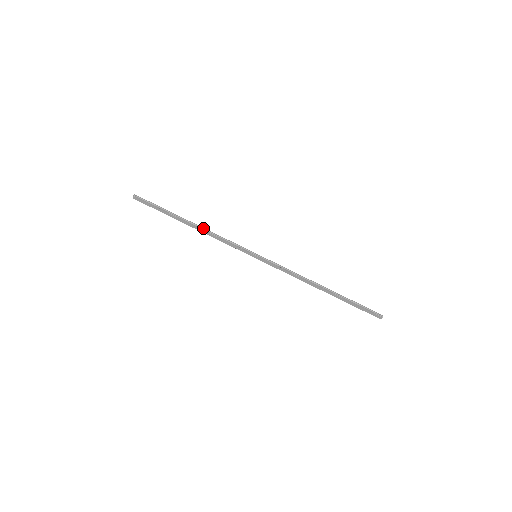
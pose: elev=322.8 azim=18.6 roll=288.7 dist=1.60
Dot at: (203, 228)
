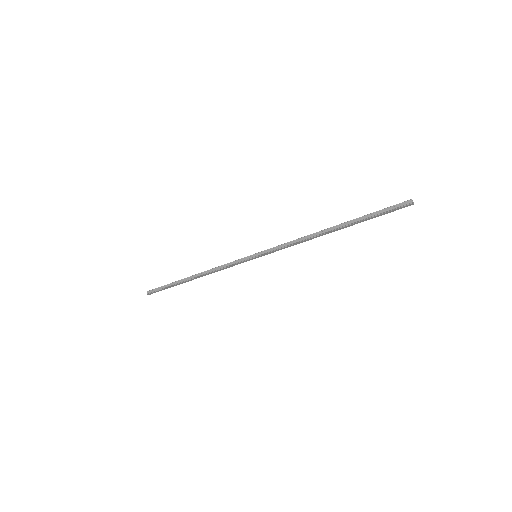
Dot at: (203, 273)
